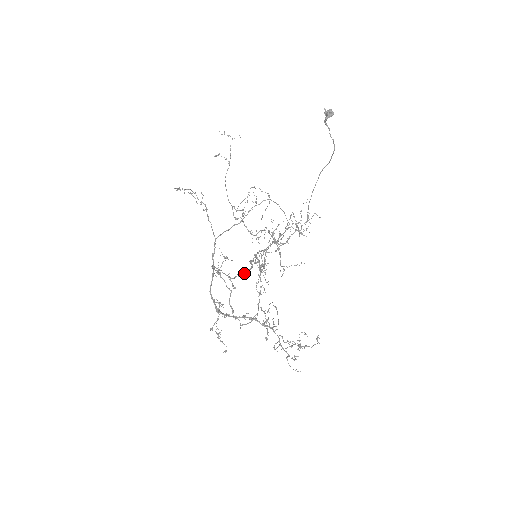
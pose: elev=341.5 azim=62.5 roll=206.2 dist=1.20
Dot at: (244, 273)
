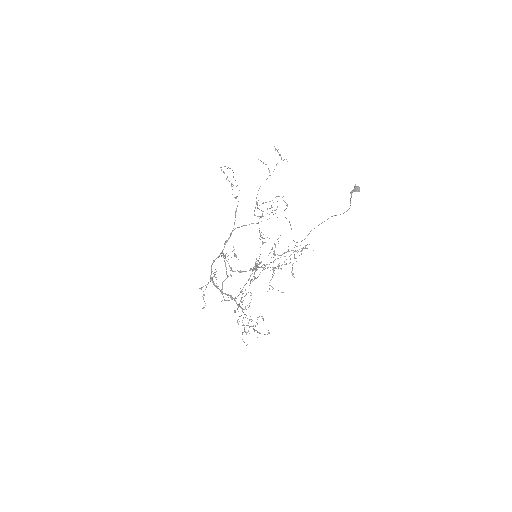
Dot at: occluded
